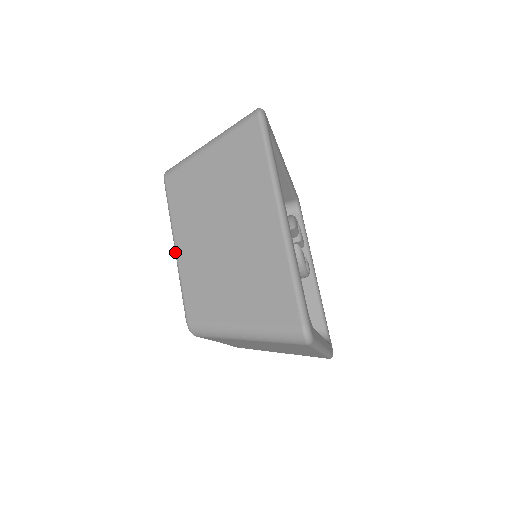
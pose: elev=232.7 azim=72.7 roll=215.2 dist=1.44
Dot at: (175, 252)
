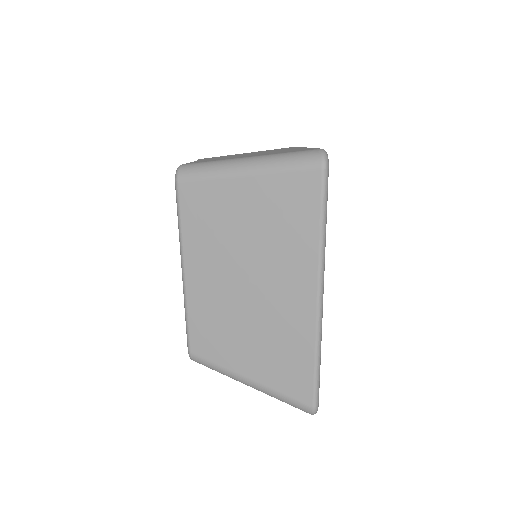
Dot at: (183, 278)
